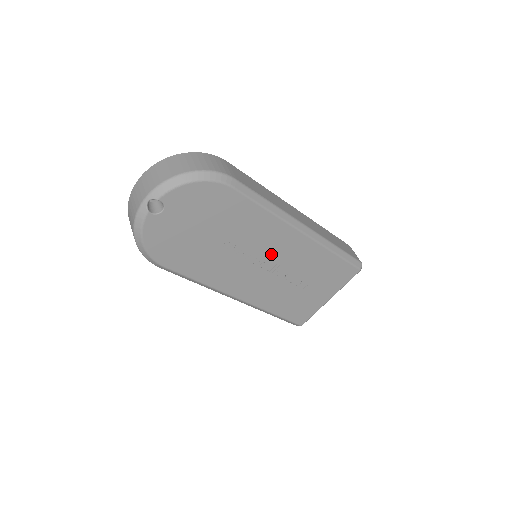
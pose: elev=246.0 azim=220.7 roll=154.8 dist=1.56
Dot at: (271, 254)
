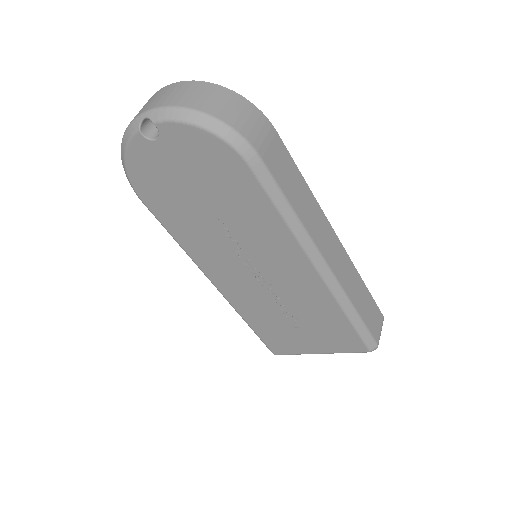
Dot at: (268, 266)
